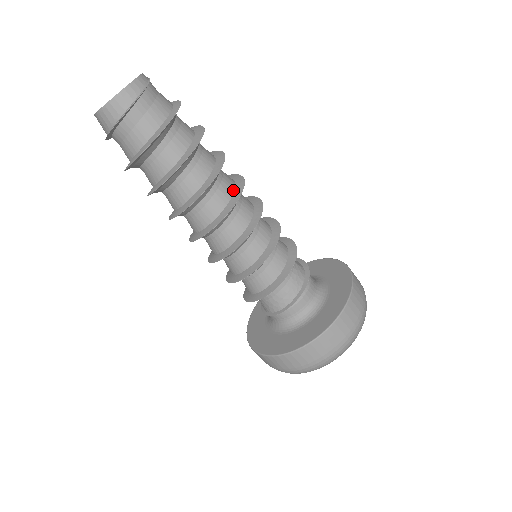
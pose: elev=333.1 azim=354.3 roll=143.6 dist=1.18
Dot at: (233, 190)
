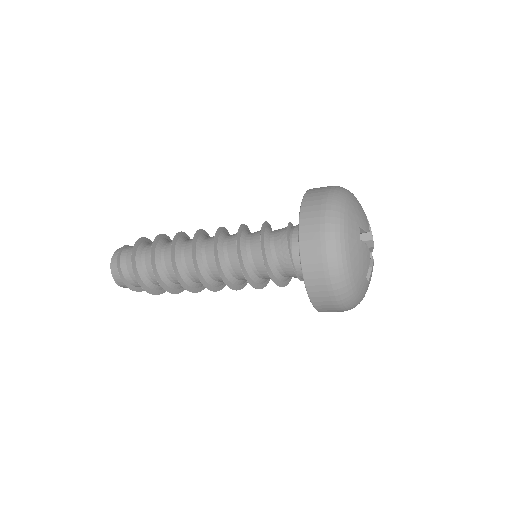
Dot at: occluded
